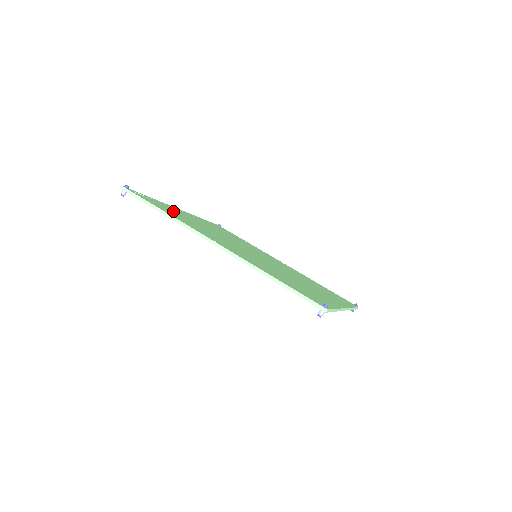
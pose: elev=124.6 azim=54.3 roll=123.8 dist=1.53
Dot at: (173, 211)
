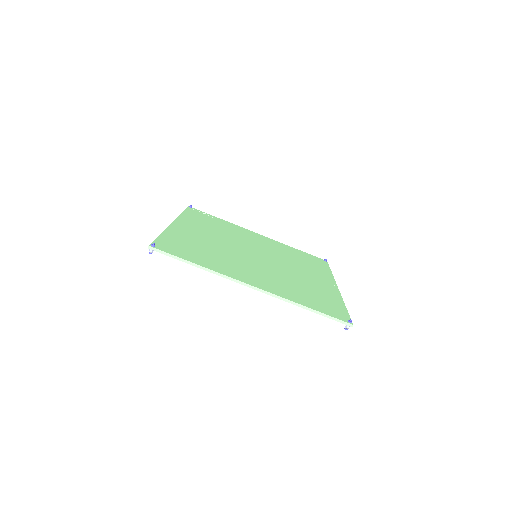
Dot at: (215, 222)
